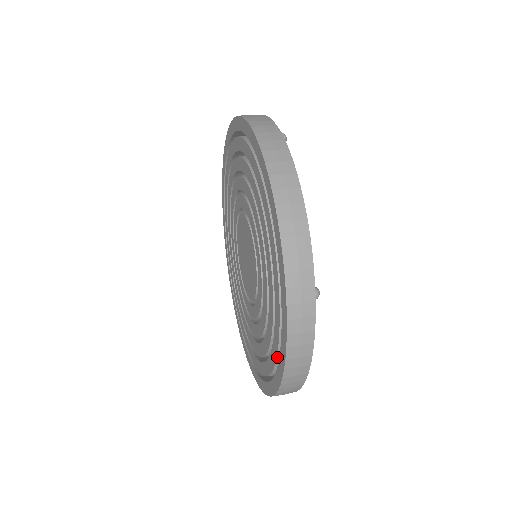
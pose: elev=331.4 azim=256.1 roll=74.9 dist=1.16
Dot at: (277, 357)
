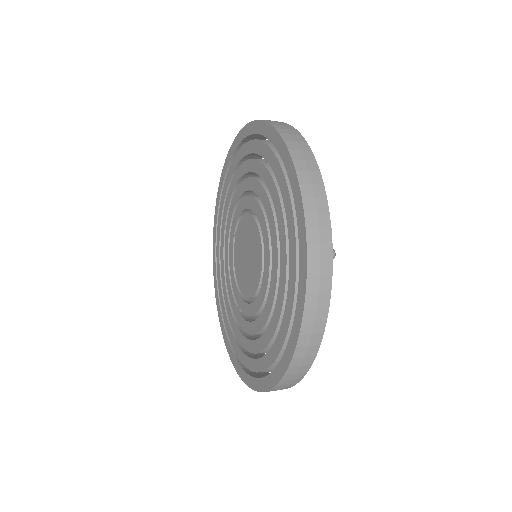
Dot at: (288, 330)
